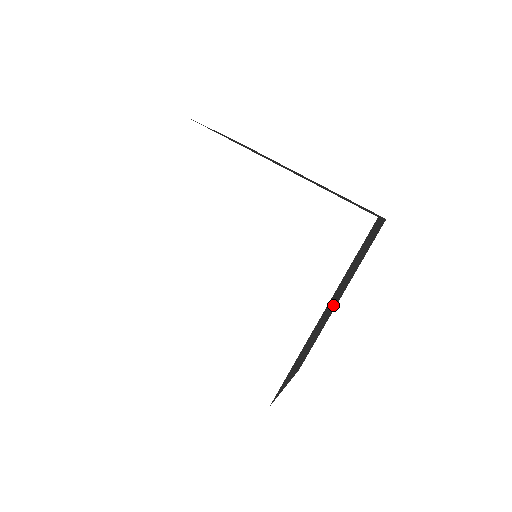
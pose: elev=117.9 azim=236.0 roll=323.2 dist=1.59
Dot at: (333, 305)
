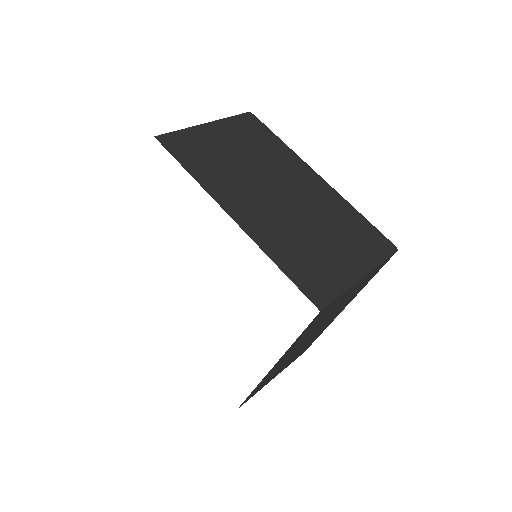
Dot at: (318, 330)
